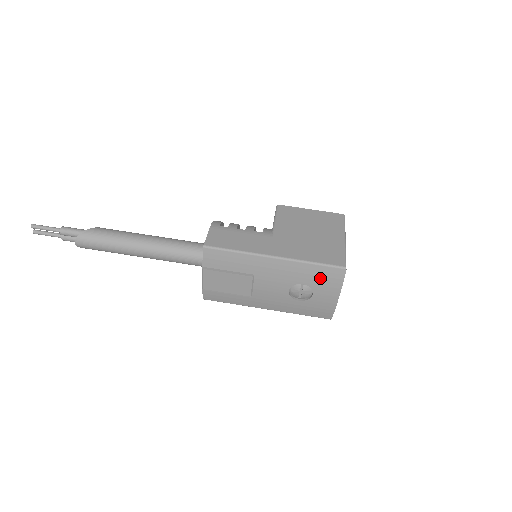
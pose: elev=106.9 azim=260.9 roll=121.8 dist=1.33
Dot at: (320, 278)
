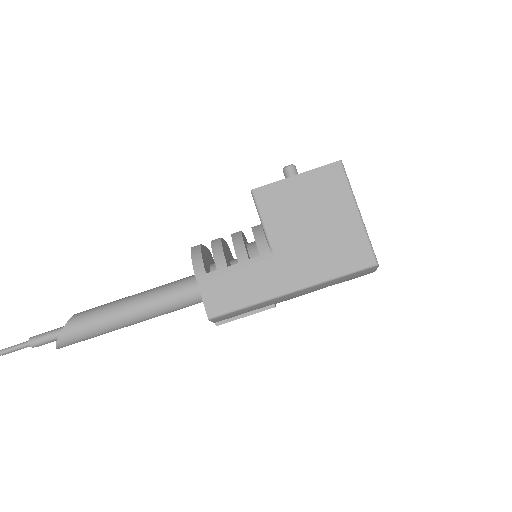
Dot at: (349, 278)
